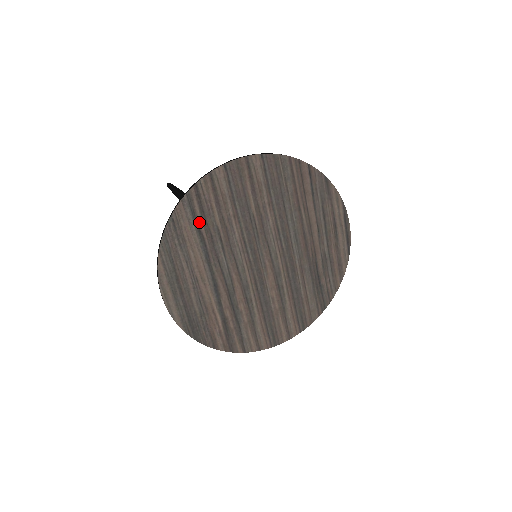
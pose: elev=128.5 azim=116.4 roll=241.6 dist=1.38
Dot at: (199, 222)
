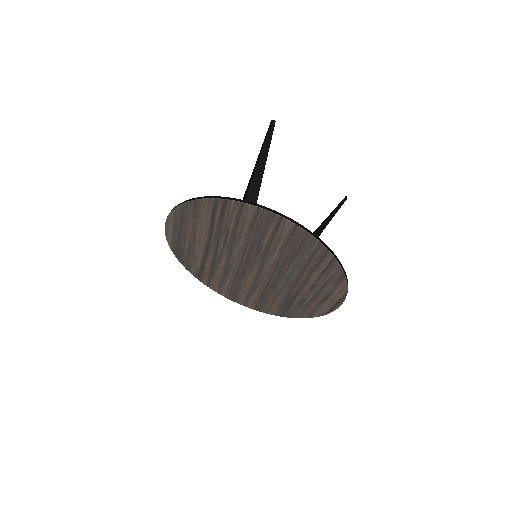
Dot at: (216, 217)
